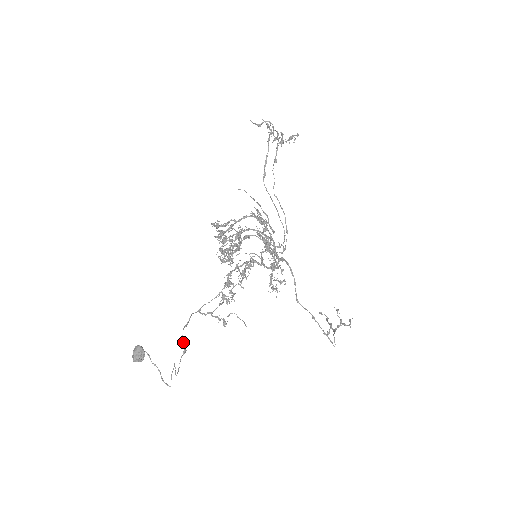
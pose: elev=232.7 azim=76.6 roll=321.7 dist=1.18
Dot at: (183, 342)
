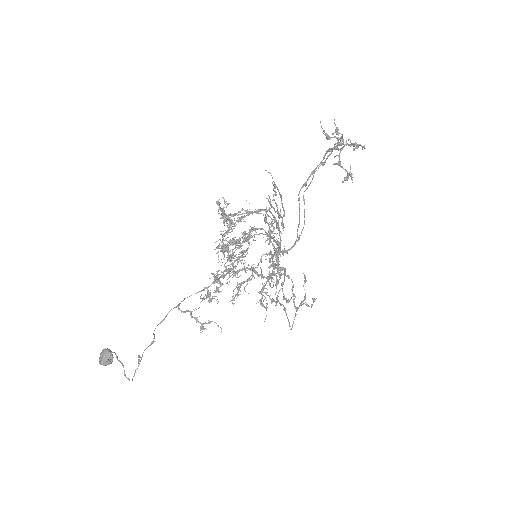
Dot at: occluded
